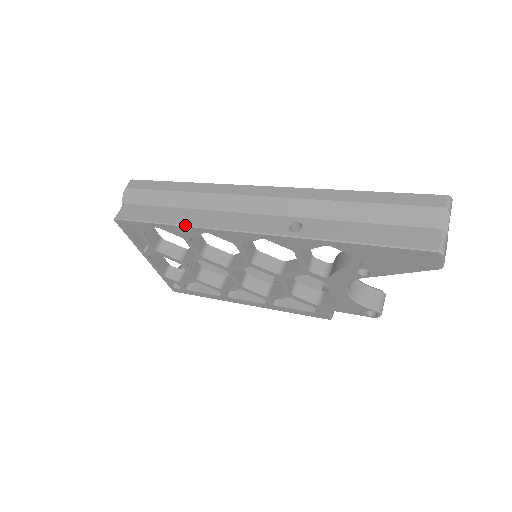
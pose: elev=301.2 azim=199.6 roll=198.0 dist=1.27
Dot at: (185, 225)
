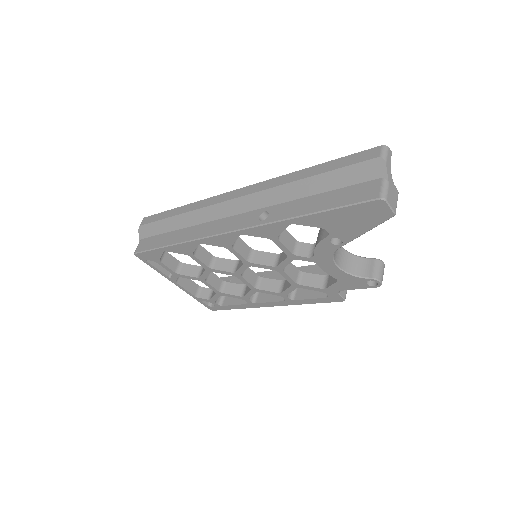
Dot at: (182, 242)
